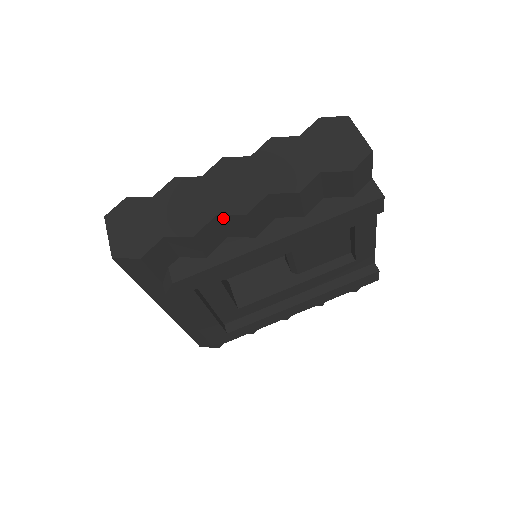
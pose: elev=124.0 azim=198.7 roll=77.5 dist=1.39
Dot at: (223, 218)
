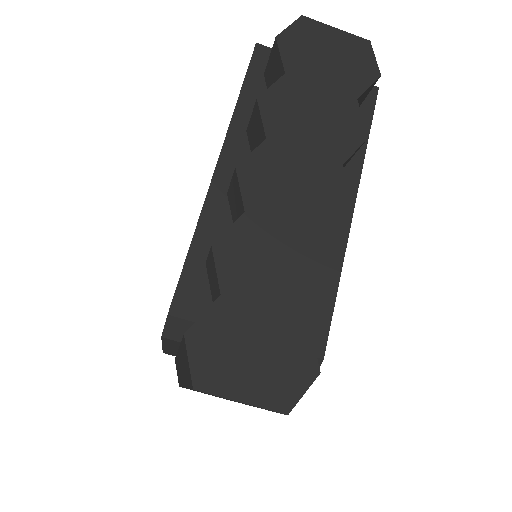
Dot at: occluded
